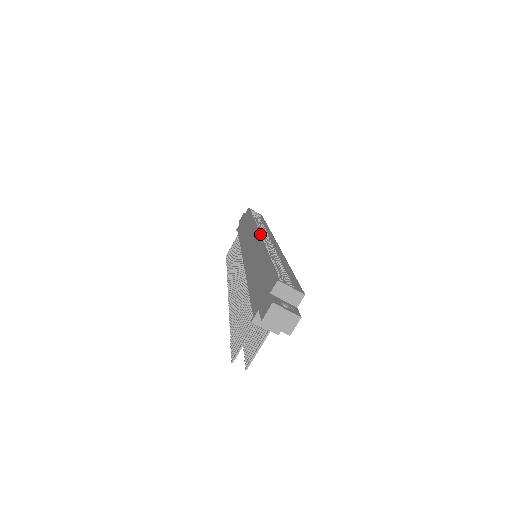
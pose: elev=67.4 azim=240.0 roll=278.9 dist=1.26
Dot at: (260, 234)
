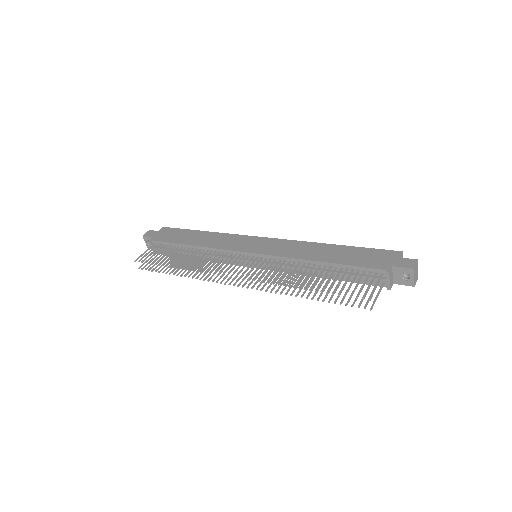
Dot at: (271, 239)
